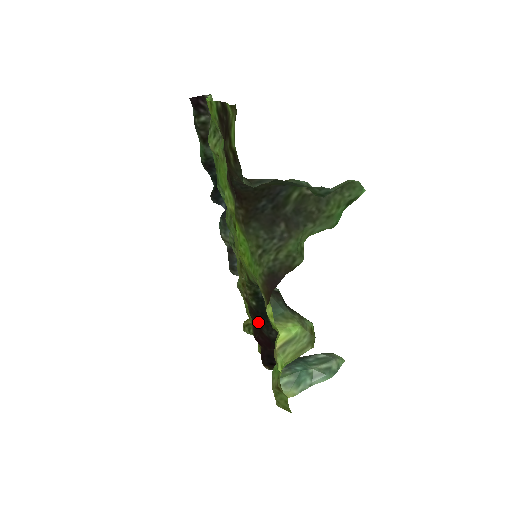
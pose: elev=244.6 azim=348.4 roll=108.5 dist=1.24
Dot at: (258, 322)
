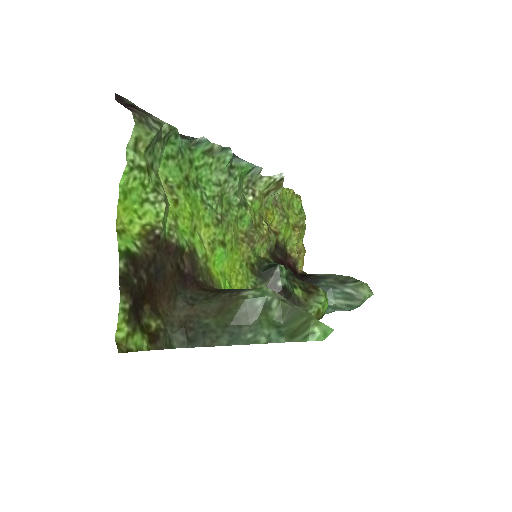
Dot at: (282, 264)
